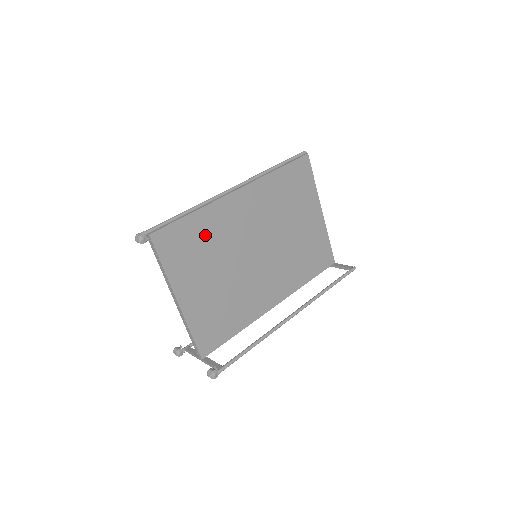
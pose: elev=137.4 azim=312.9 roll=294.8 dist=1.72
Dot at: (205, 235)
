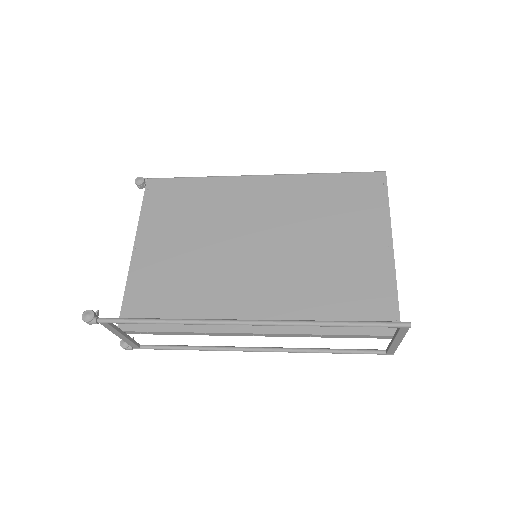
Dot at: (200, 202)
